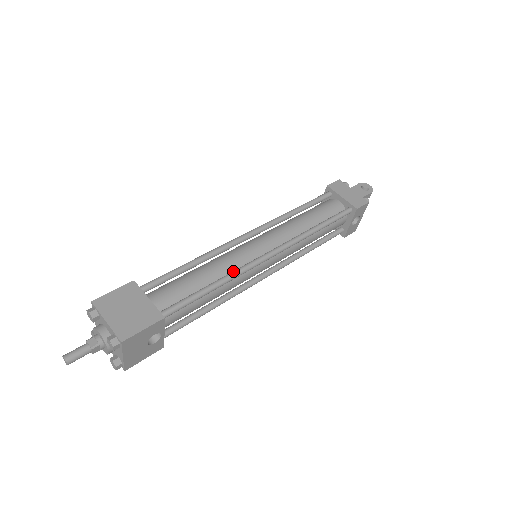
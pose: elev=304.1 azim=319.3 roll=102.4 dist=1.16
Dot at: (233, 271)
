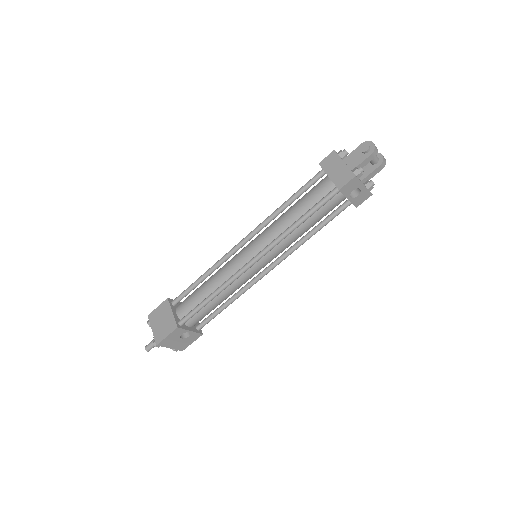
Dot at: (224, 282)
